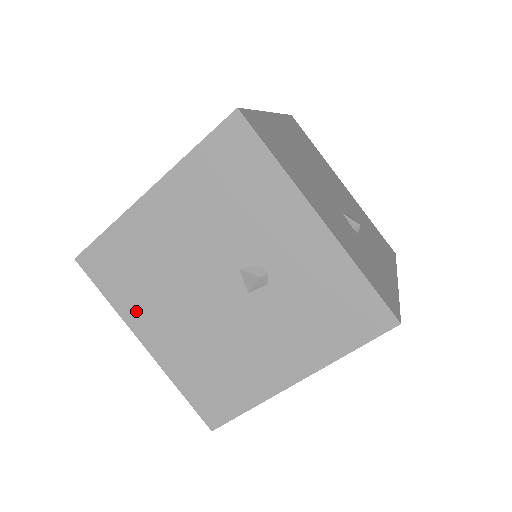
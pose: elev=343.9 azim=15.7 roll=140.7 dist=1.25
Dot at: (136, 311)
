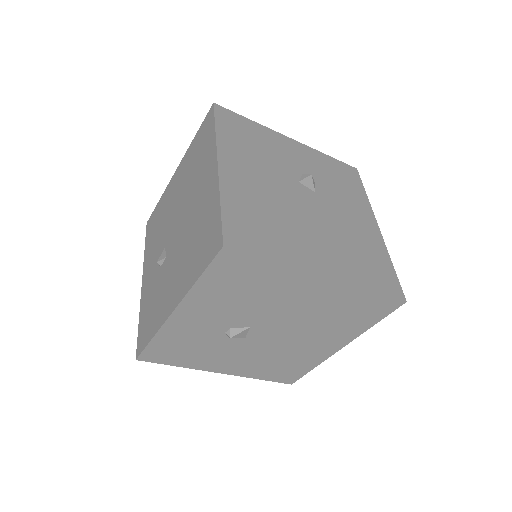
Dot at: (295, 253)
